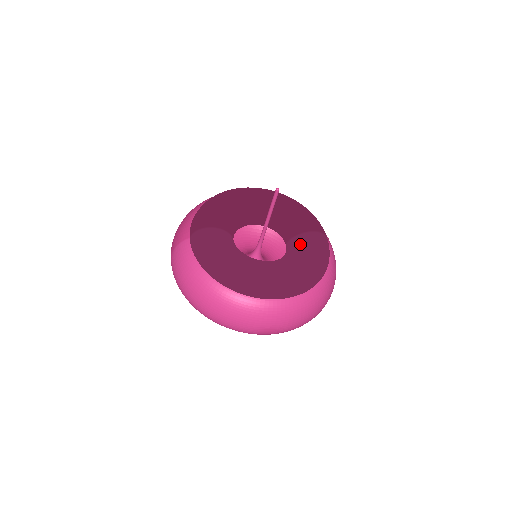
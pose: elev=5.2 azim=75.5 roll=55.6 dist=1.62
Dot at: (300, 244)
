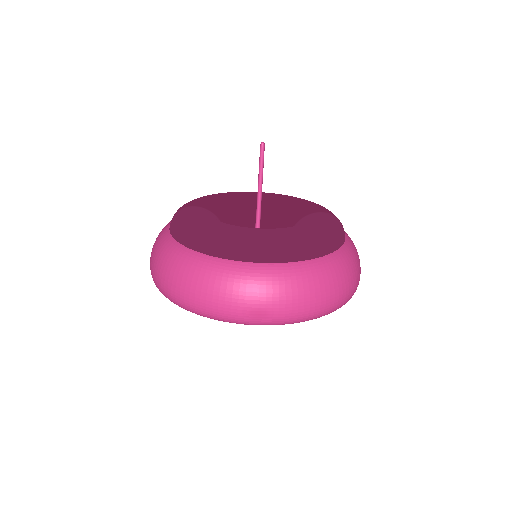
Dot at: (303, 221)
